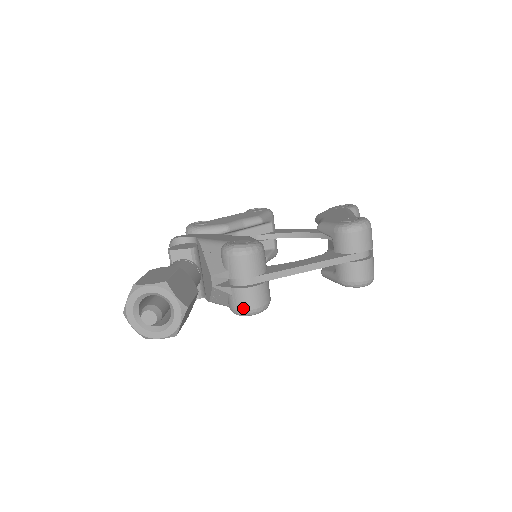
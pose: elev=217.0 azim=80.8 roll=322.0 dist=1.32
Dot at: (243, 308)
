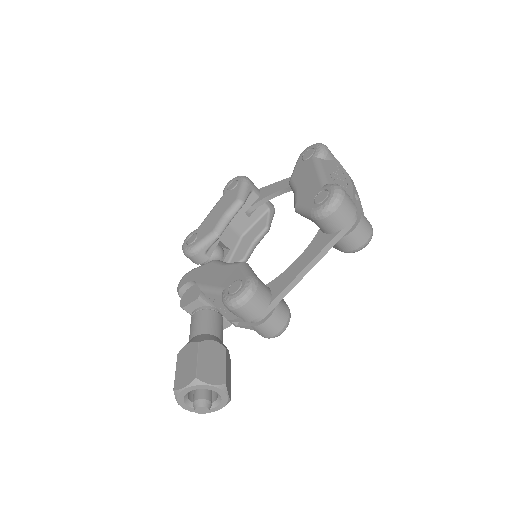
Dot at: (270, 335)
